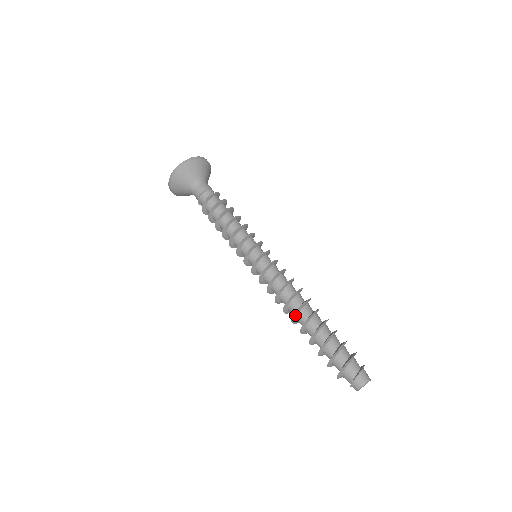
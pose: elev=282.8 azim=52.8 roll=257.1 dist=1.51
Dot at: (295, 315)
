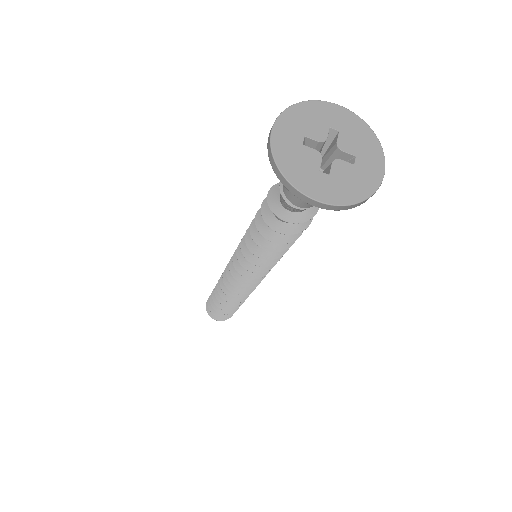
Dot at: (222, 293)
